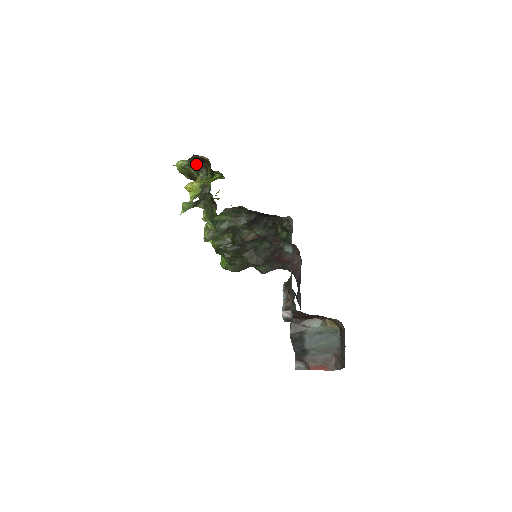
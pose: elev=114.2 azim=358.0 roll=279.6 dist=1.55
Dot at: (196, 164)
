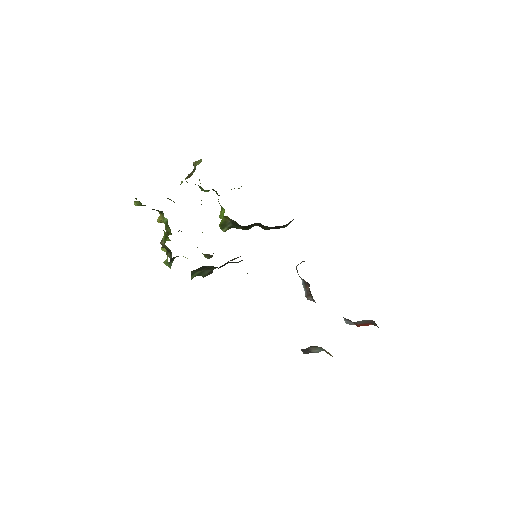
Dot at: occluded
